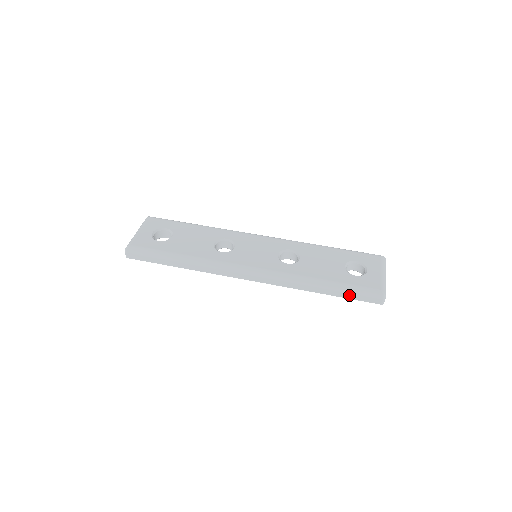
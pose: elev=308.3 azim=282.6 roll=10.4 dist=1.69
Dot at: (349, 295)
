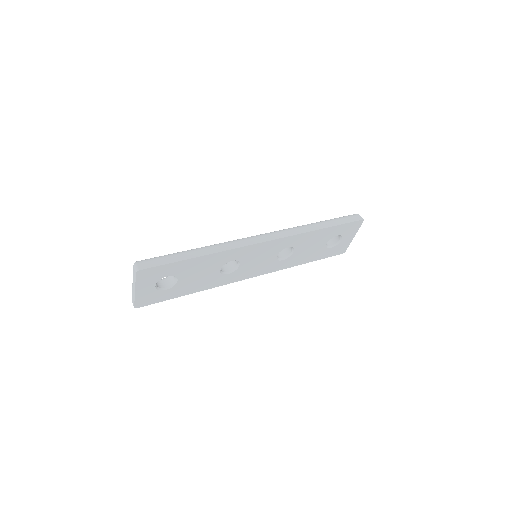
Dot at: (339, 221)
